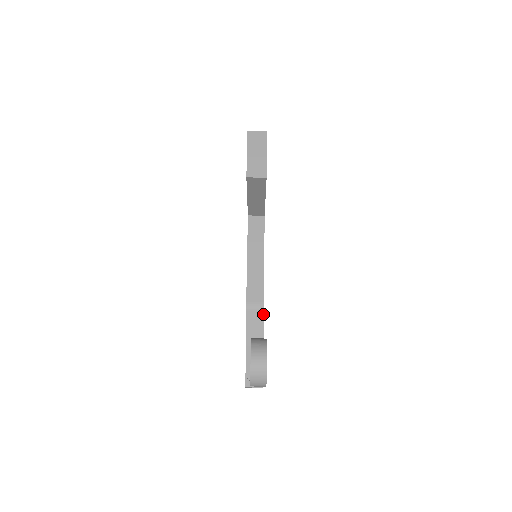
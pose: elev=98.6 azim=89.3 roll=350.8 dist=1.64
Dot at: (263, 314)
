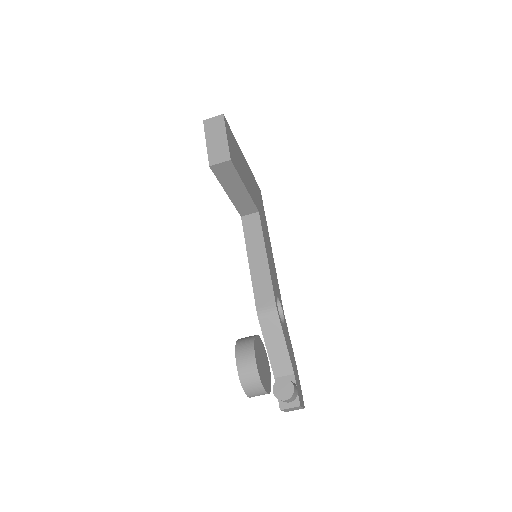
Dot at: (278, 319)
